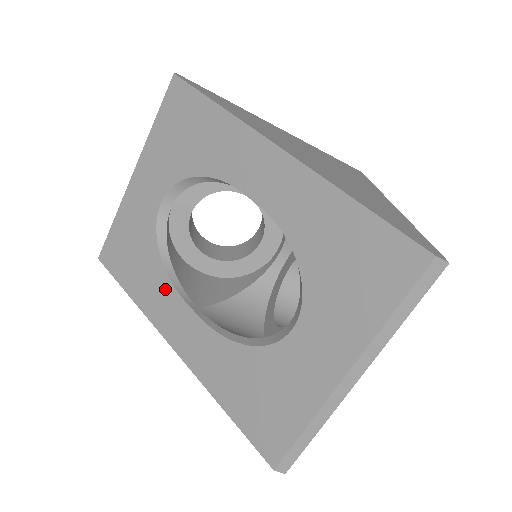
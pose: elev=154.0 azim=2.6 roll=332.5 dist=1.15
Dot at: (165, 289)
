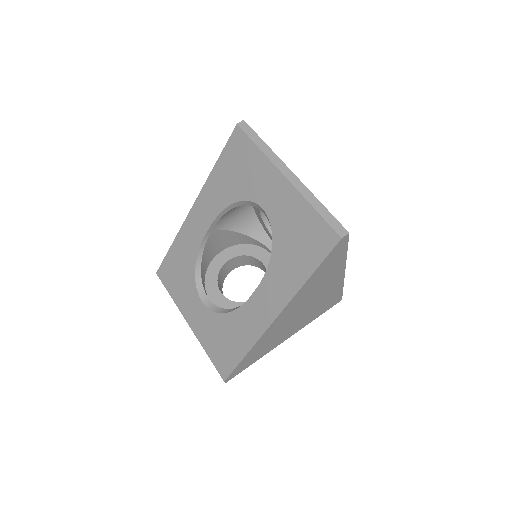
Dot at: (218, 205)
